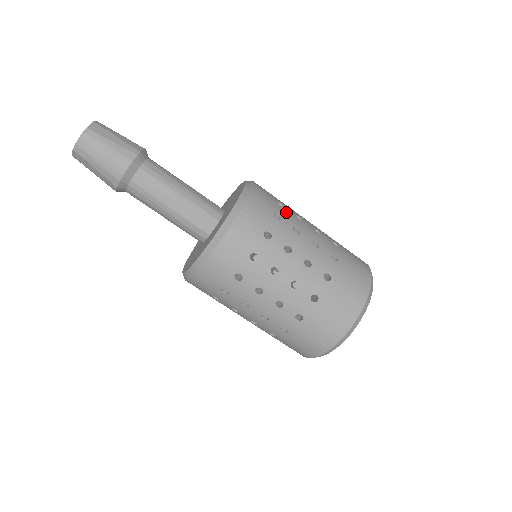
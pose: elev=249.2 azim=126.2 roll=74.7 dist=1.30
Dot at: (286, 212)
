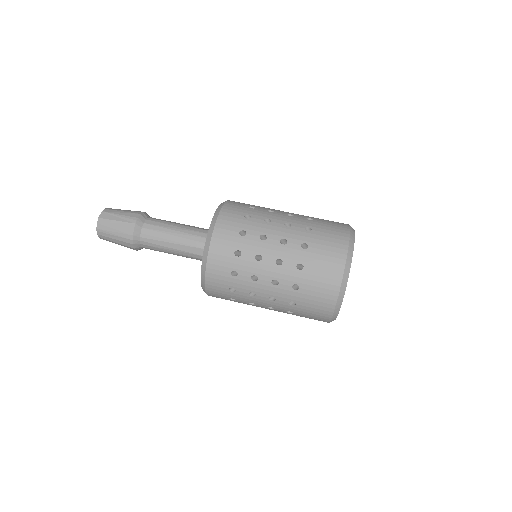
Dot at: occluded
